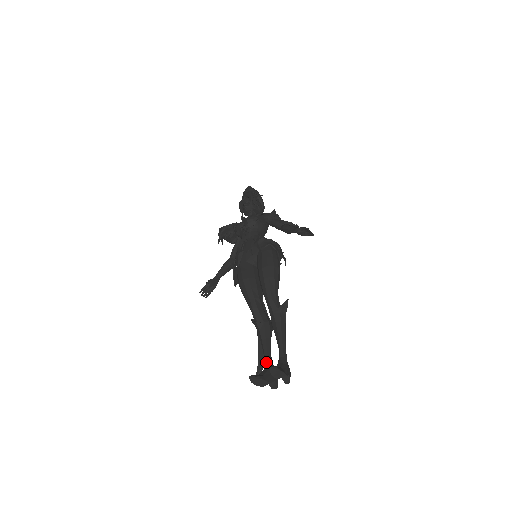
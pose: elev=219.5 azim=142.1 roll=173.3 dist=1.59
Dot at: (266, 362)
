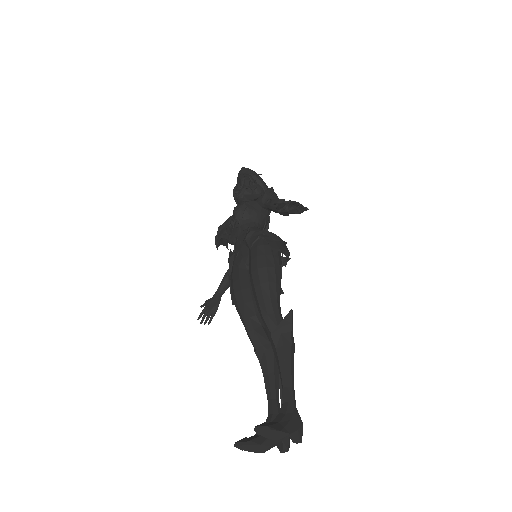
Dot at: (269, 411)
